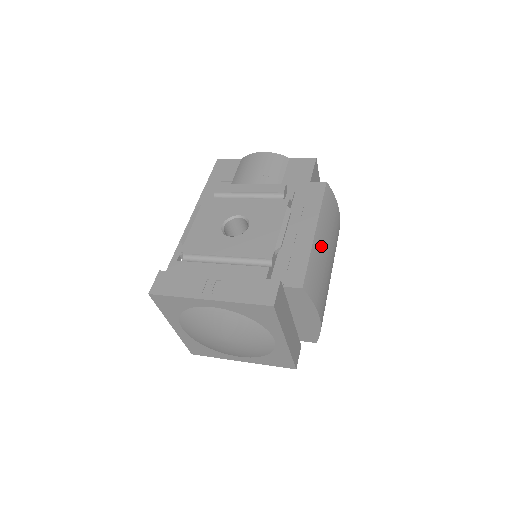
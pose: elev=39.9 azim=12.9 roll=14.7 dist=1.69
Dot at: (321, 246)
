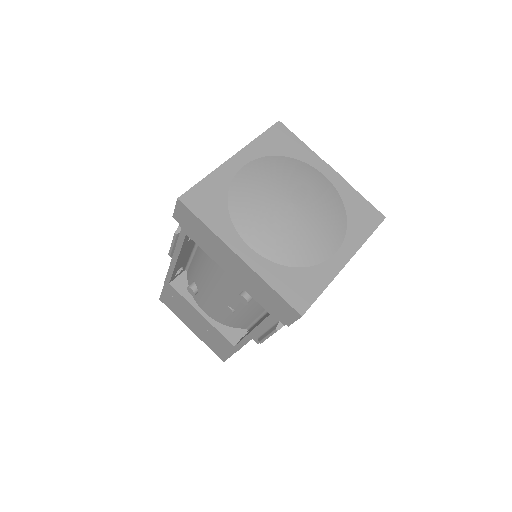
Dot at: occluded
